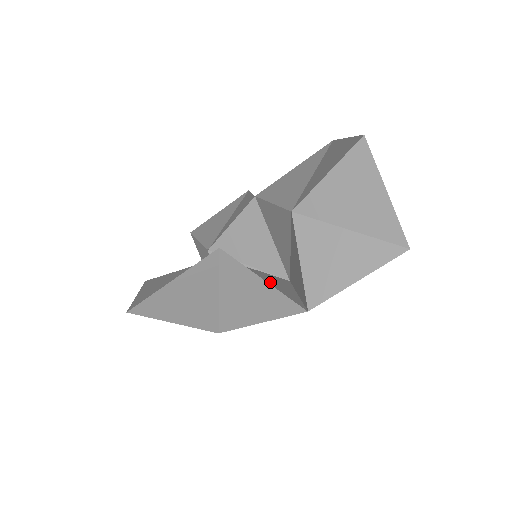
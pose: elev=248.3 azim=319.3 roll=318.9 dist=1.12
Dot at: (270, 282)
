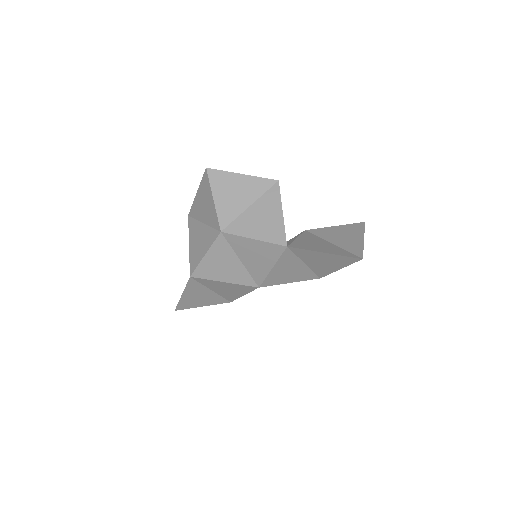
Dot at: occluded
